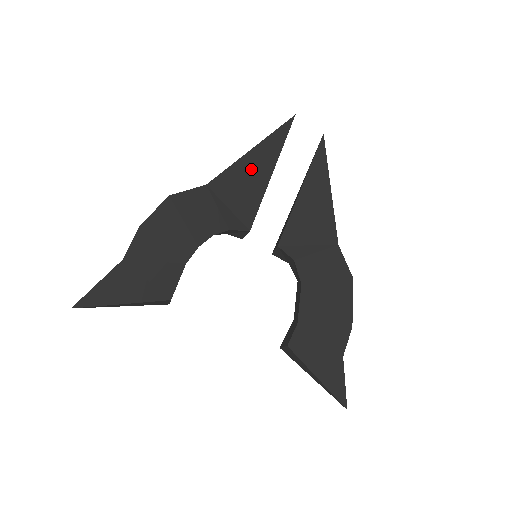
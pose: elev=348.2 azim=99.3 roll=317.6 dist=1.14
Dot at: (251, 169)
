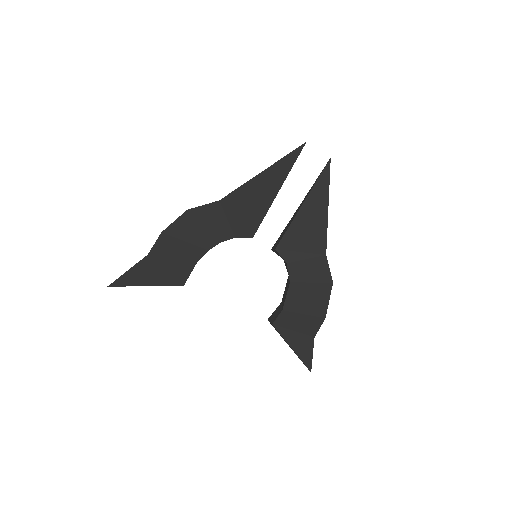
Dot at: (260, 188)
